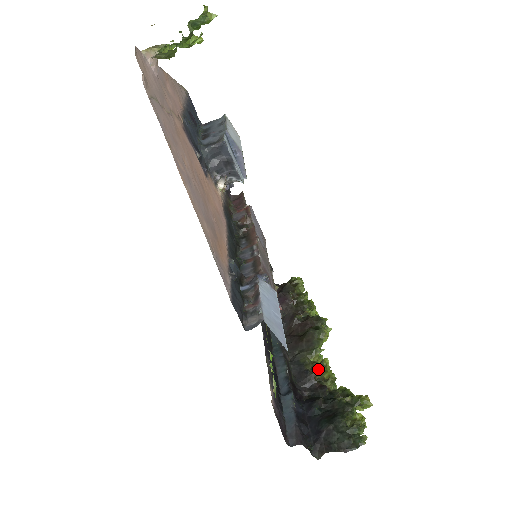
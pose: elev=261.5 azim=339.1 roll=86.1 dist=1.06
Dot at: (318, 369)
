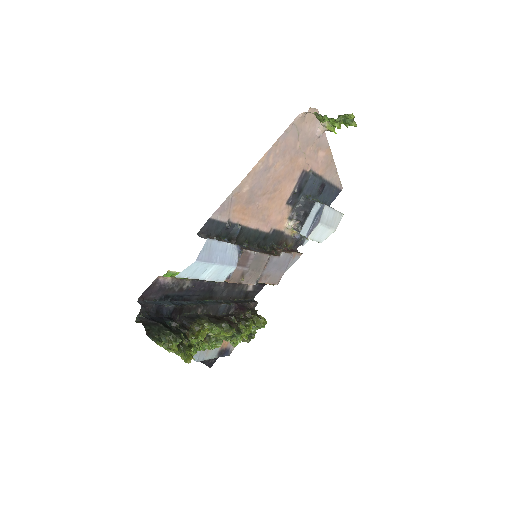
Dot at: (199, 326)
